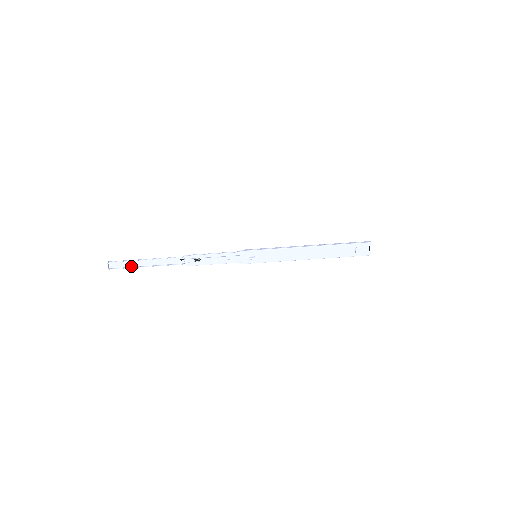
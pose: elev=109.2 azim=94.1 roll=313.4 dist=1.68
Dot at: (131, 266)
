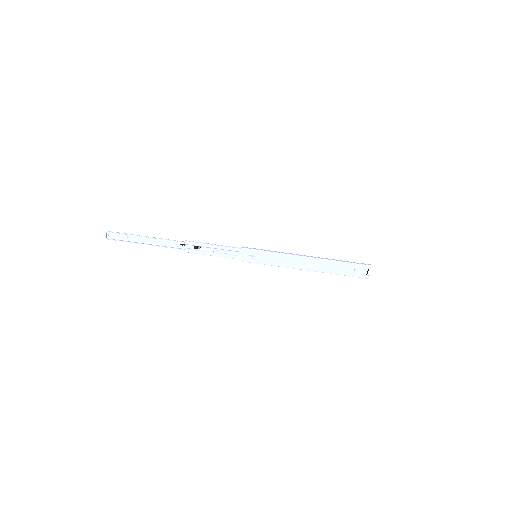
Dot at: (129, 240)
